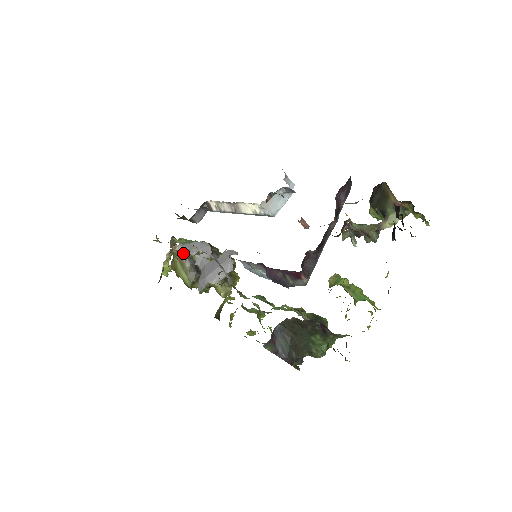
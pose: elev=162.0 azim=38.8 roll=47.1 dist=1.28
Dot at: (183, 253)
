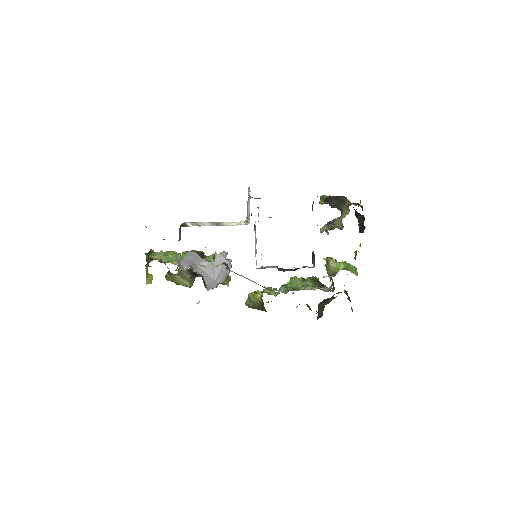
Dot at: (184, 270)
